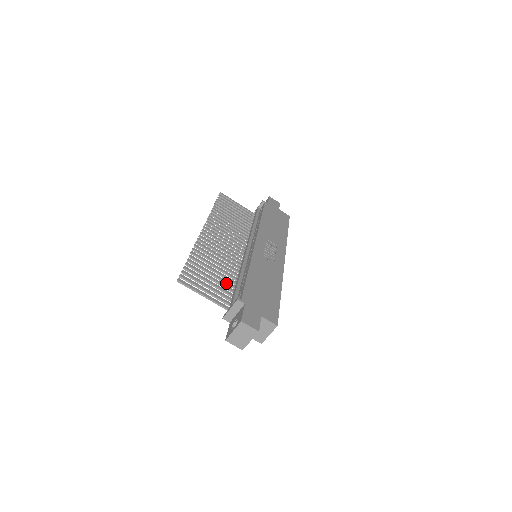
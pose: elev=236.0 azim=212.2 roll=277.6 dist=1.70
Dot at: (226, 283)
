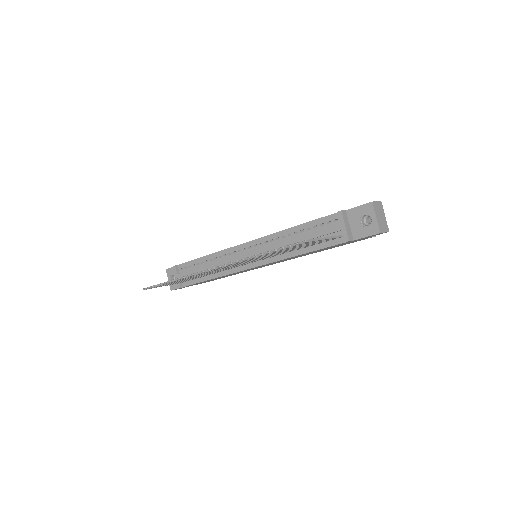
Dot at: occluded
